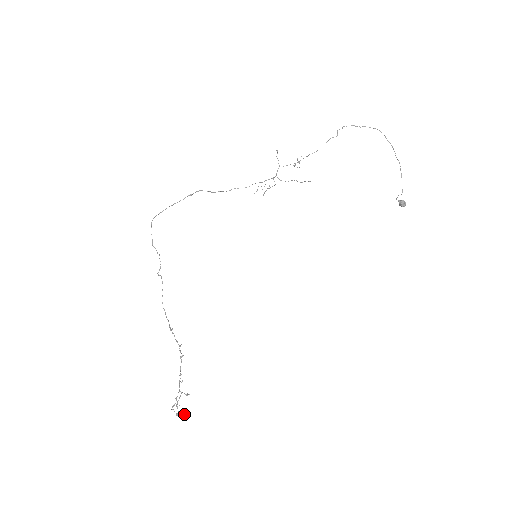
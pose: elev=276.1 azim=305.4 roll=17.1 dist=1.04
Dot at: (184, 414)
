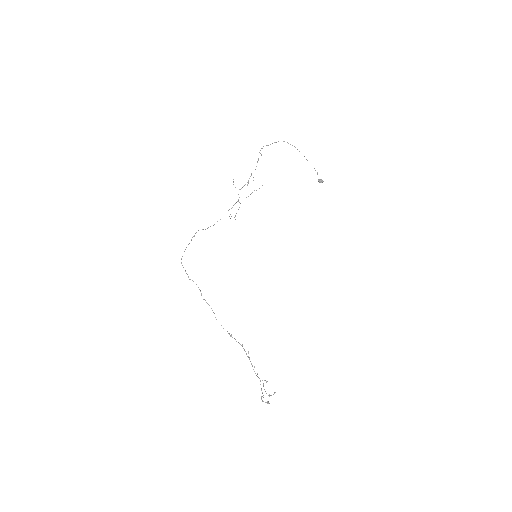
Dot at: (274, 393)
